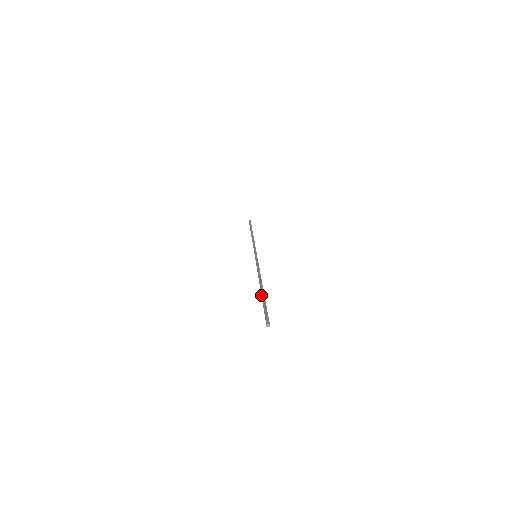
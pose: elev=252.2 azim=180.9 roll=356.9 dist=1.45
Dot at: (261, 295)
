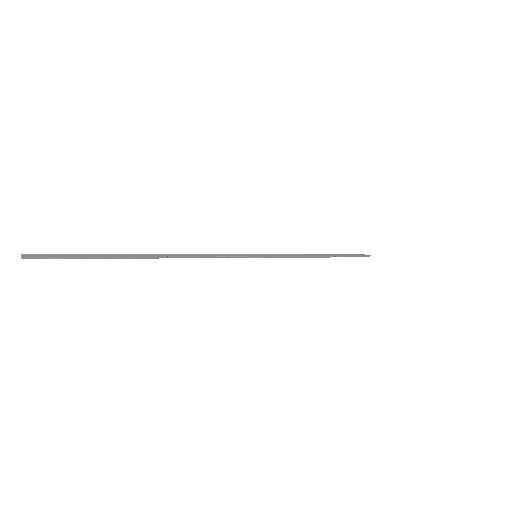
Dot at: (126, 258)
